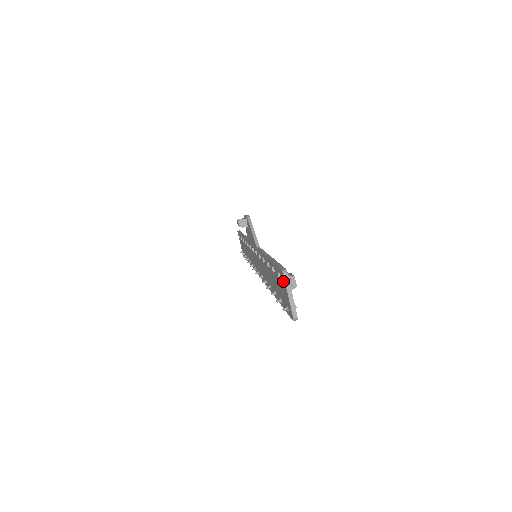
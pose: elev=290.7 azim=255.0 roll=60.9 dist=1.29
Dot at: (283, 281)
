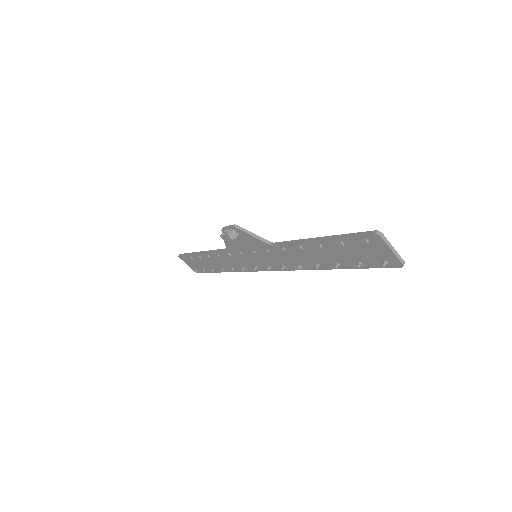
Dot at: (377, 242)
